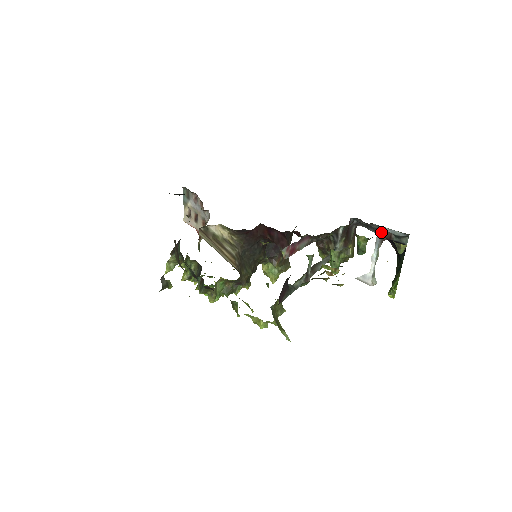
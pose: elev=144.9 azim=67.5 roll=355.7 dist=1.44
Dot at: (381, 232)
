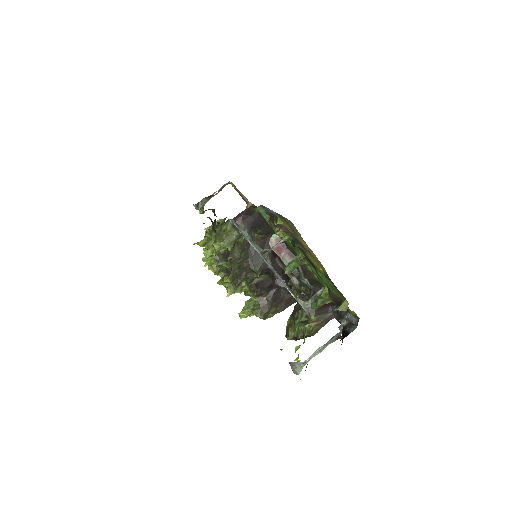
Dot at: (344, 322)
